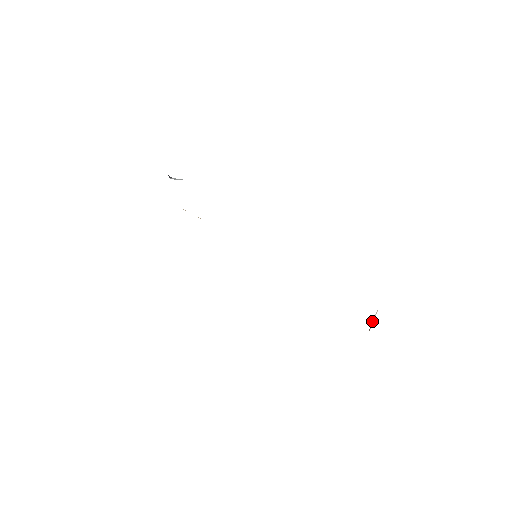
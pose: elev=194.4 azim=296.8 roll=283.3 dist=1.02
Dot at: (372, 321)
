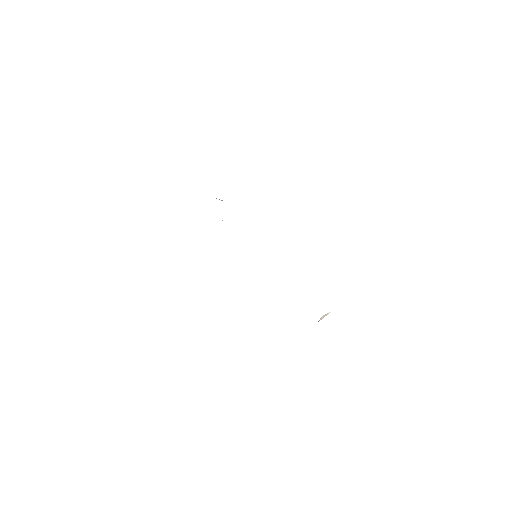
Dot at: (323, 317)
